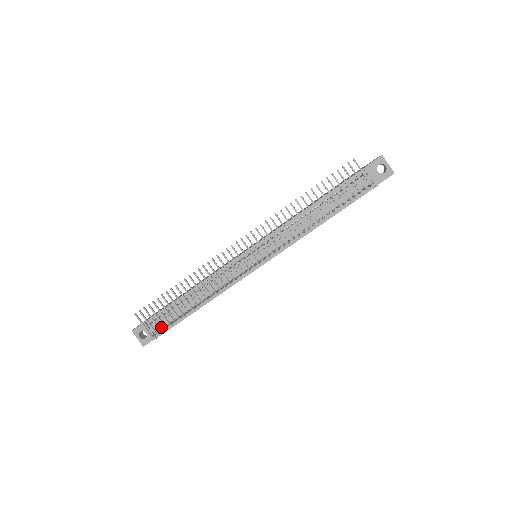
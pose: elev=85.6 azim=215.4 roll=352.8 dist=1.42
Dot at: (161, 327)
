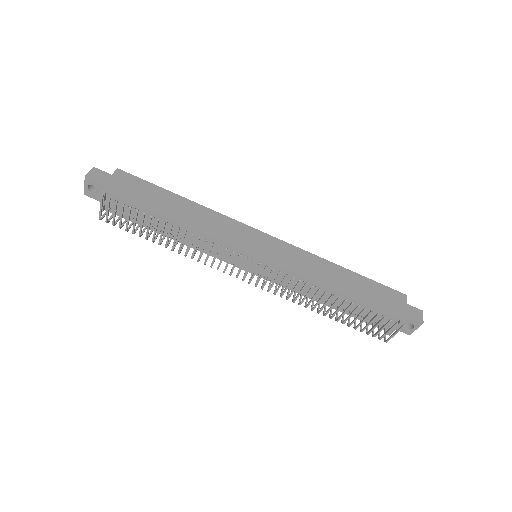
Dot at: (117, 209)
